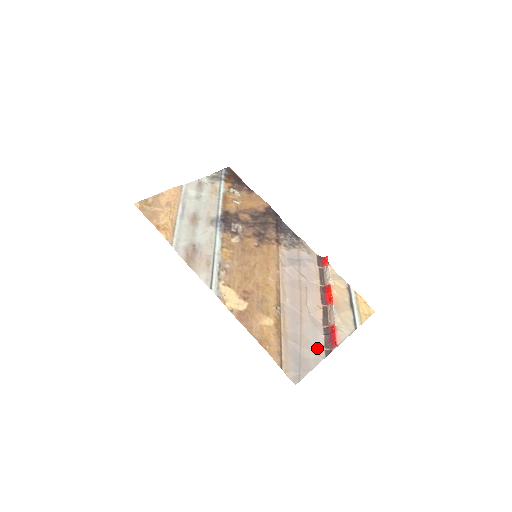
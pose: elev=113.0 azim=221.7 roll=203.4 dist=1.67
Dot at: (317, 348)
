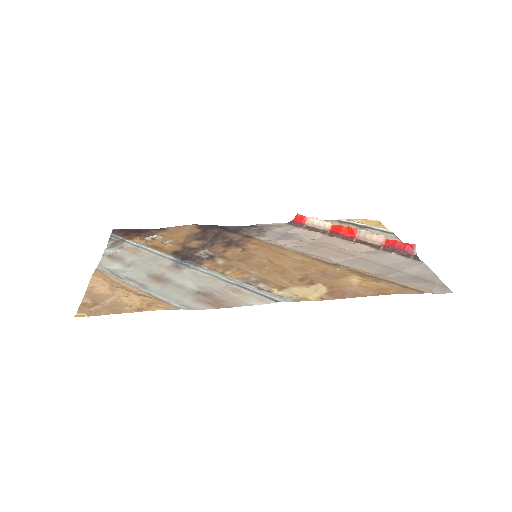
Dot at: (408, 262)
